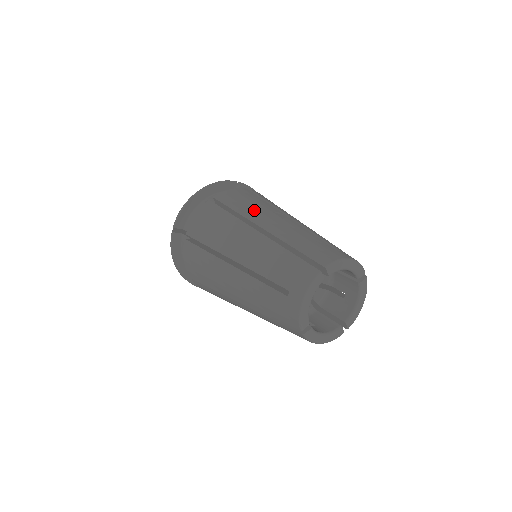
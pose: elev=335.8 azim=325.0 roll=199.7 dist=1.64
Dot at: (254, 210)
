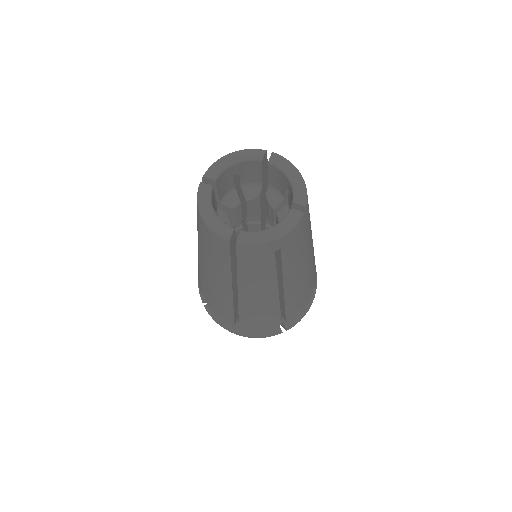
Dot at: occluded
